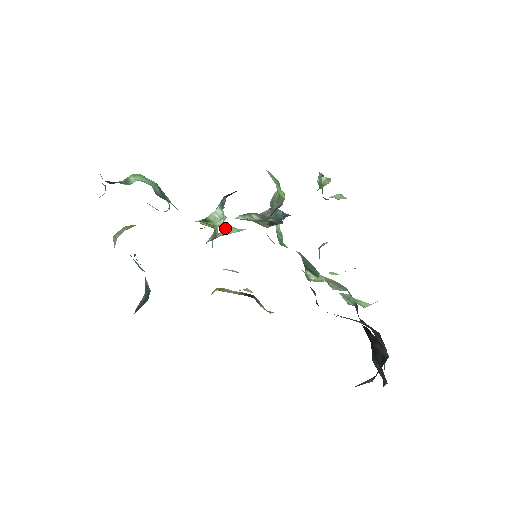
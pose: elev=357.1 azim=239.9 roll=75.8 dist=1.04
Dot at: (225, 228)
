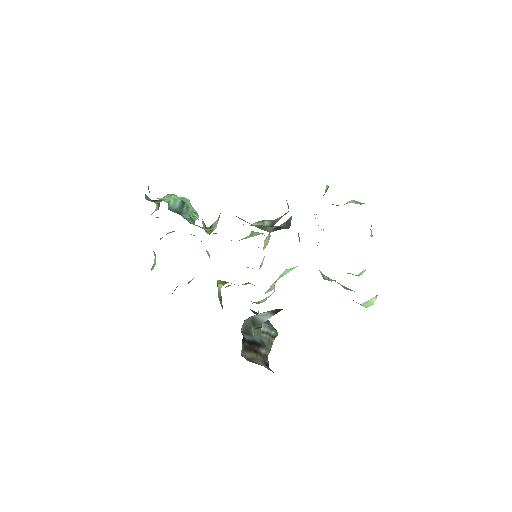
Dot at: occluded
